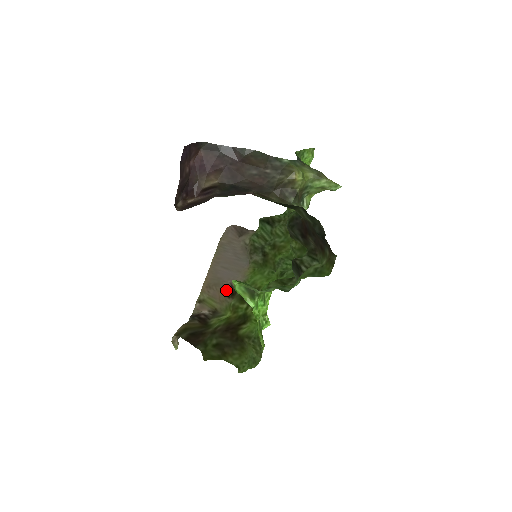
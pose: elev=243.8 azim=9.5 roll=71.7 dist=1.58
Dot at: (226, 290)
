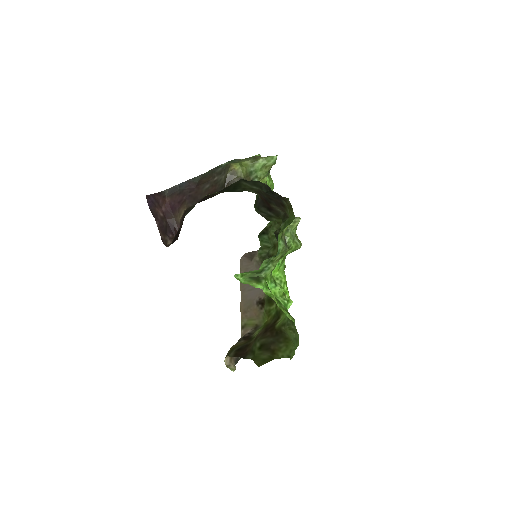
Dot at: (257, 305)
